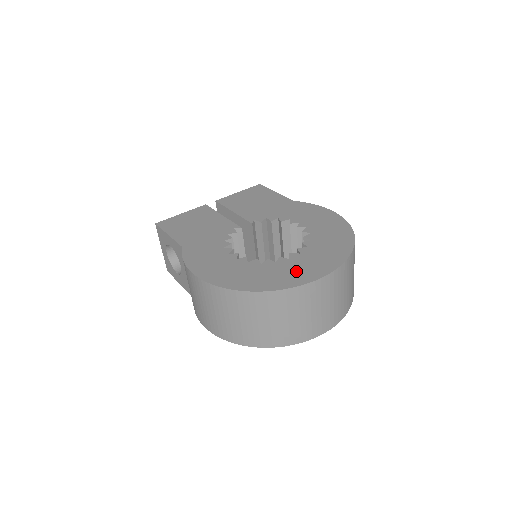
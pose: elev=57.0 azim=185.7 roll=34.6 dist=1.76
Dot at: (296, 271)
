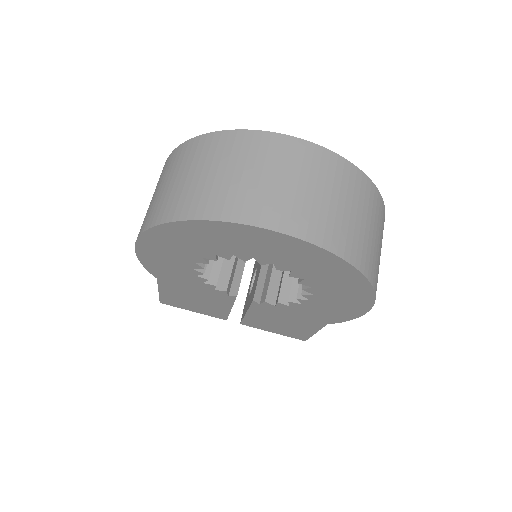
Dot at: occluded
